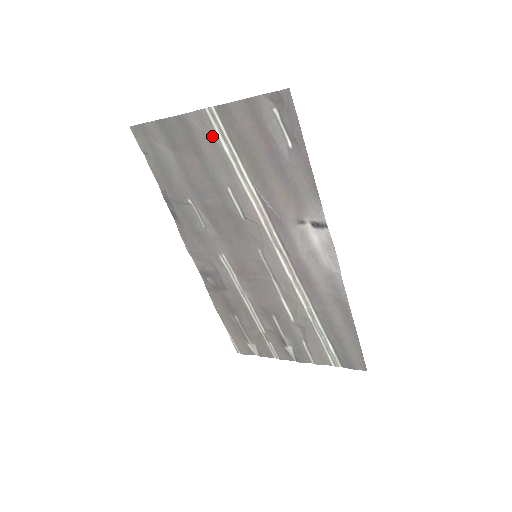
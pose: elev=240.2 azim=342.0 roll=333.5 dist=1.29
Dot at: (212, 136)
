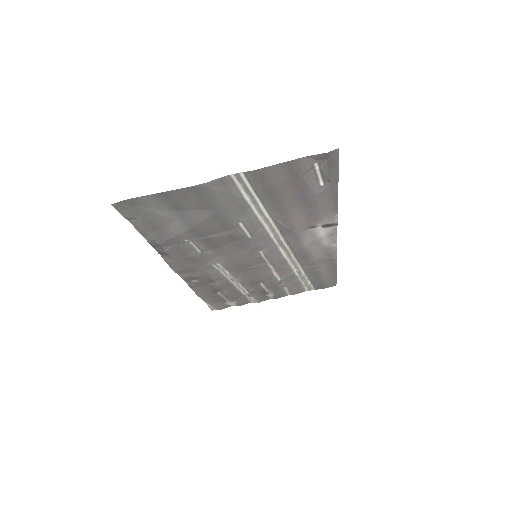
Dot at: (233, 193)
